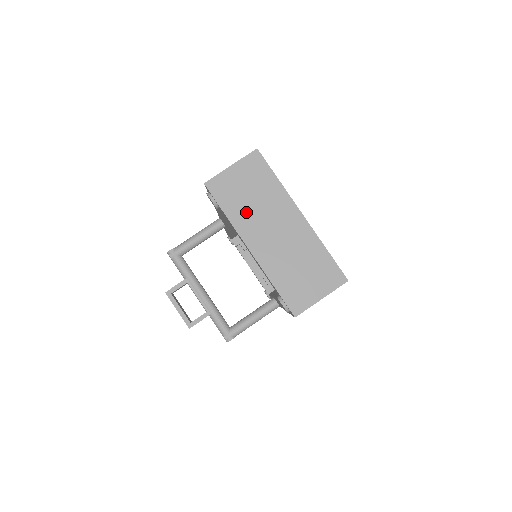
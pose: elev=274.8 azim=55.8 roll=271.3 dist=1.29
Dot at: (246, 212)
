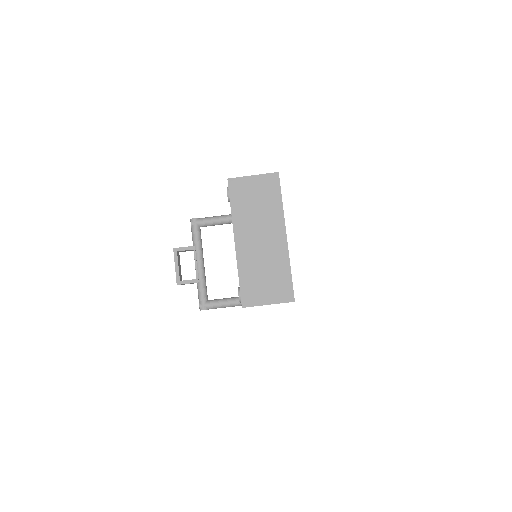
Dot at: (247, 214)
